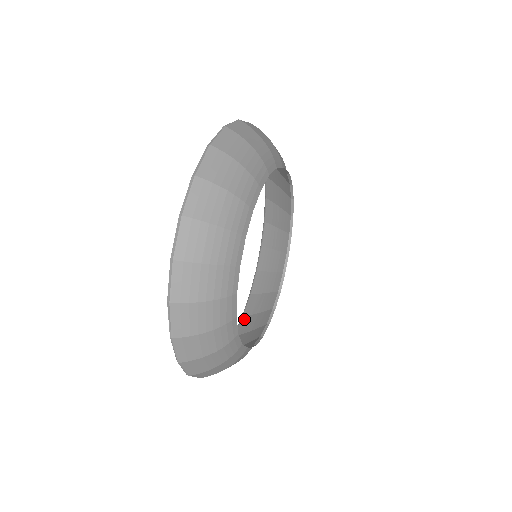
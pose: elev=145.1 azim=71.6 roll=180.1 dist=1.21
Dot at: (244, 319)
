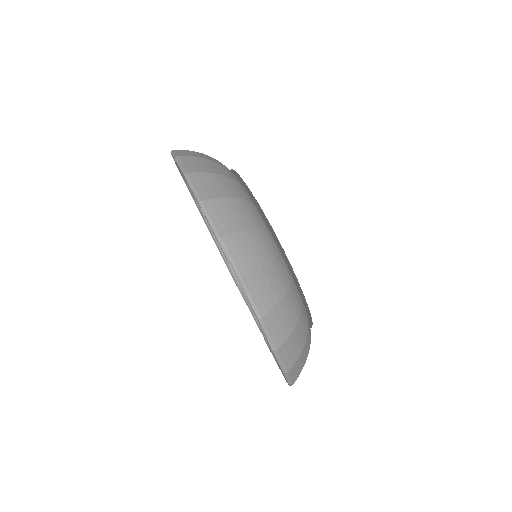
Dot at: occluded
